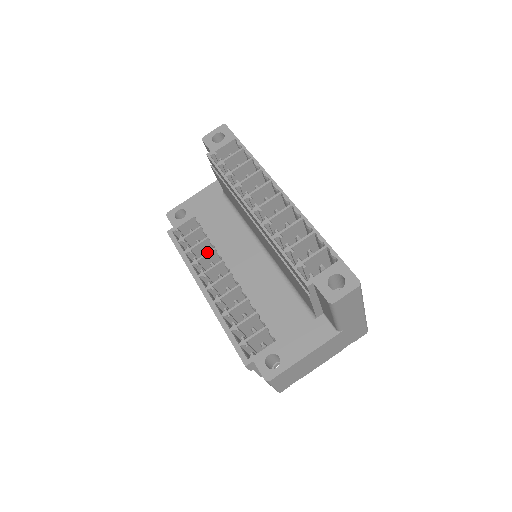
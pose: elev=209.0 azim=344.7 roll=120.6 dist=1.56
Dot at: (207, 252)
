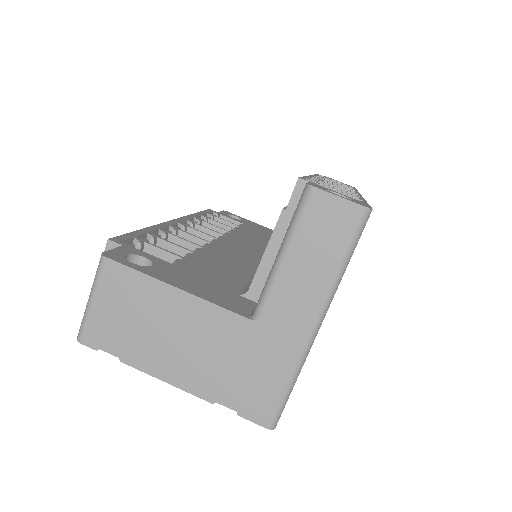
Dot at: occluded
